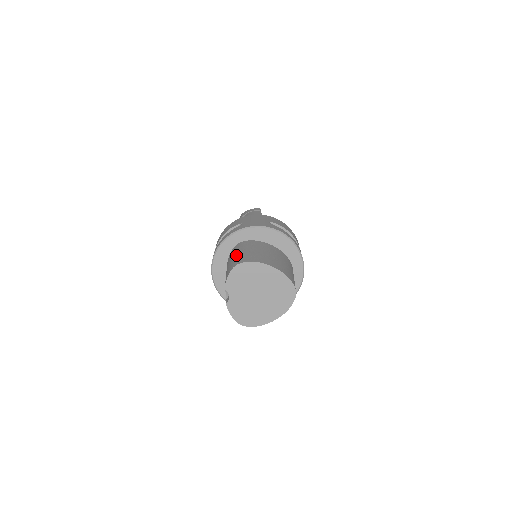
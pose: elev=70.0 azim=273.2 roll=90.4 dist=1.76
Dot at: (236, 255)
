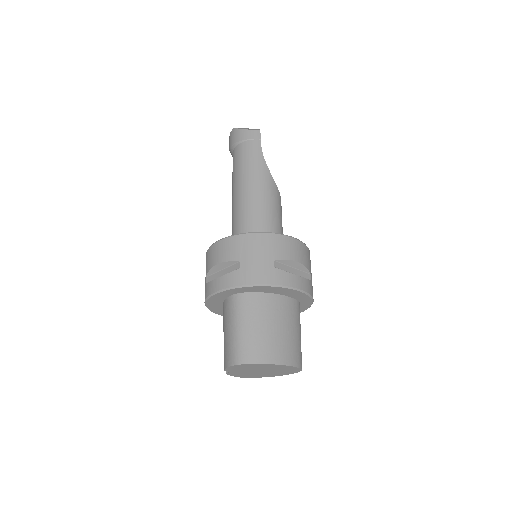
Dot at: (235, 333)
